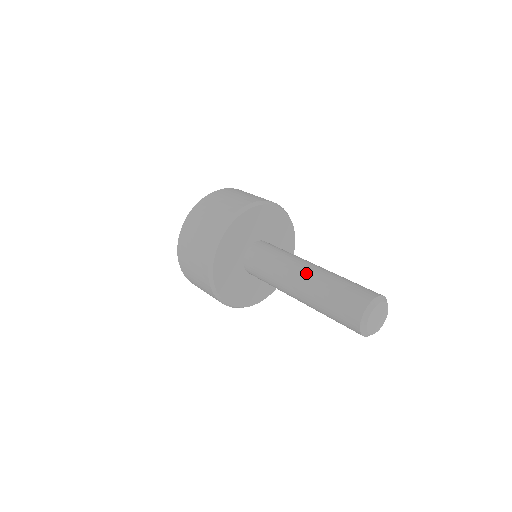
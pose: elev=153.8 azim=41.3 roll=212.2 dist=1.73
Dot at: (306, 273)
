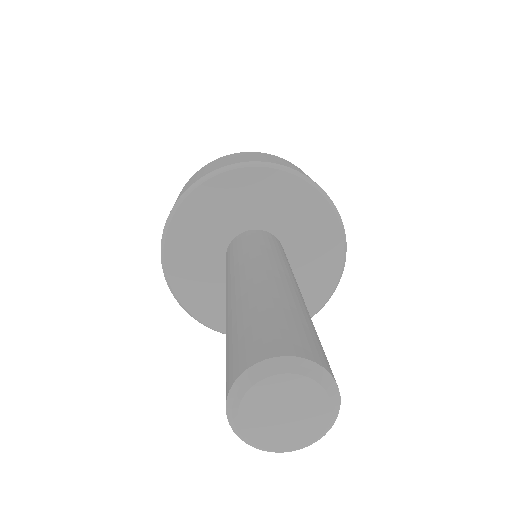
Dot at: (268, 274)
